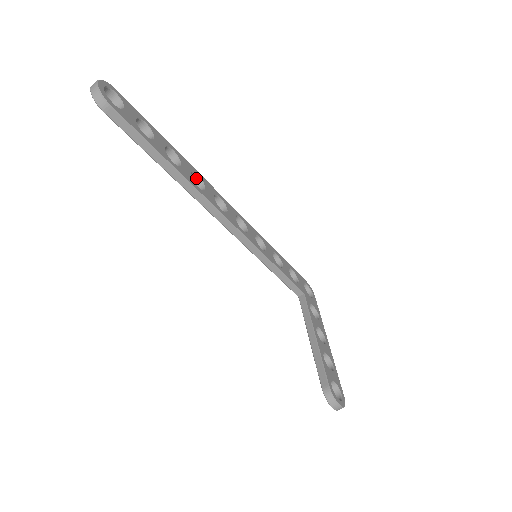
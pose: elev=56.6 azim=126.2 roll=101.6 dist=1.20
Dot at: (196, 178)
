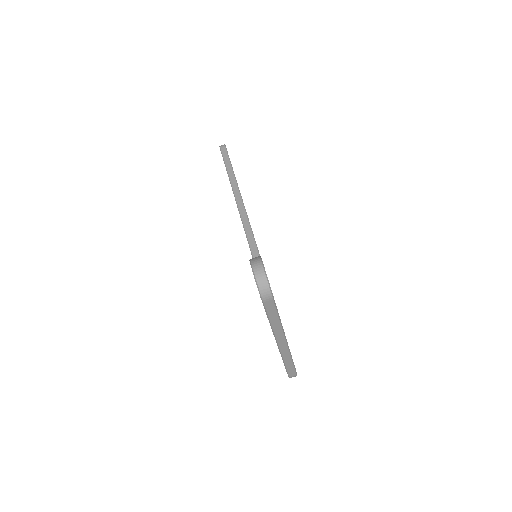
Dot at: occluded
